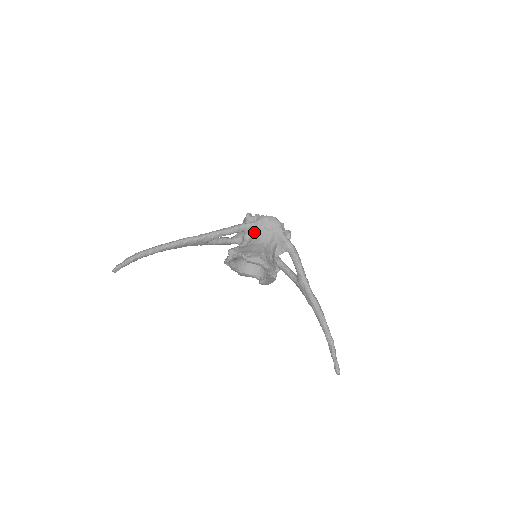
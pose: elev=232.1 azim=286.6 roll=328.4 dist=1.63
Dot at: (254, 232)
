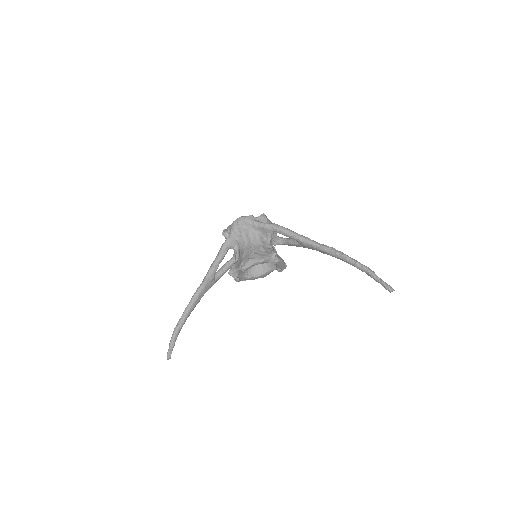
Dot at: (237, 242)
